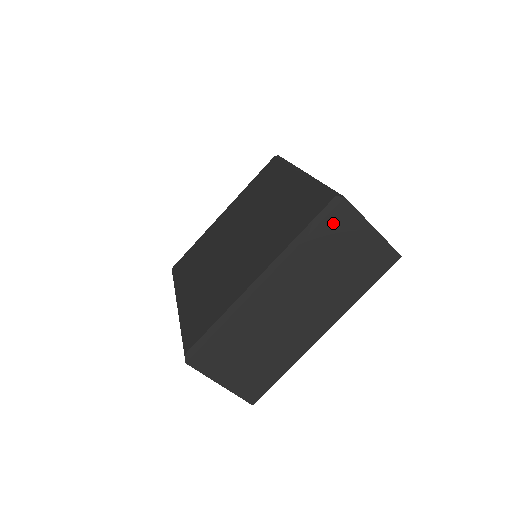
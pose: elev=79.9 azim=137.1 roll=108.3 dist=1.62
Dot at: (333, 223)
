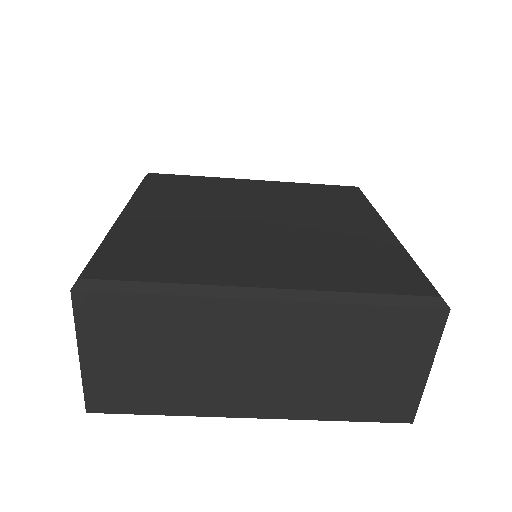
Dot at: (407, 321)
